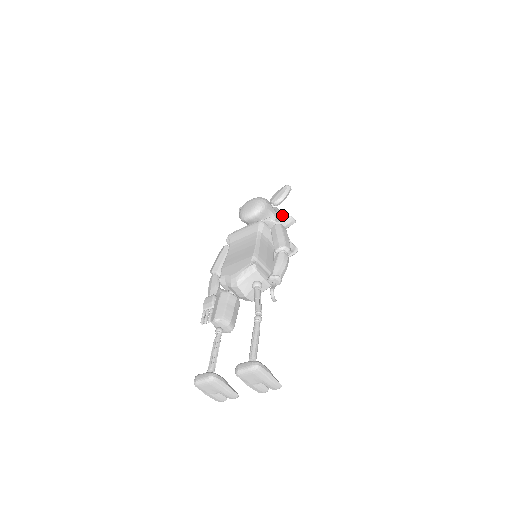
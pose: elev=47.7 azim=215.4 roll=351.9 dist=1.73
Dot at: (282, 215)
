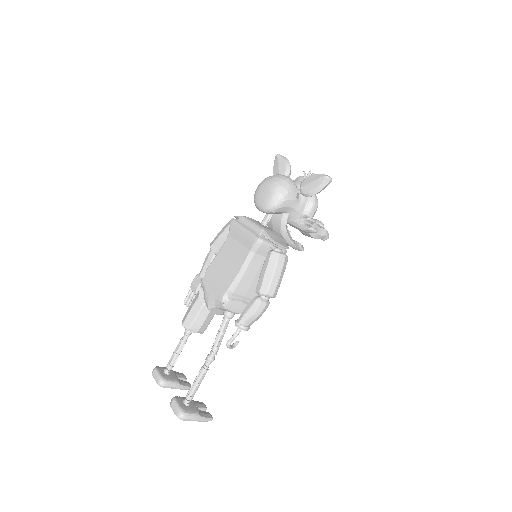
Dot at: (309, 209)
